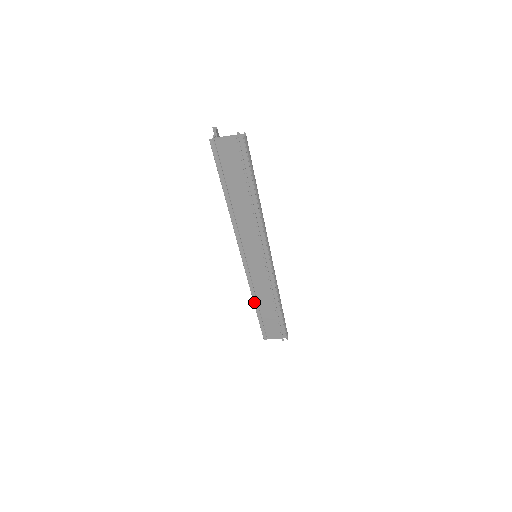
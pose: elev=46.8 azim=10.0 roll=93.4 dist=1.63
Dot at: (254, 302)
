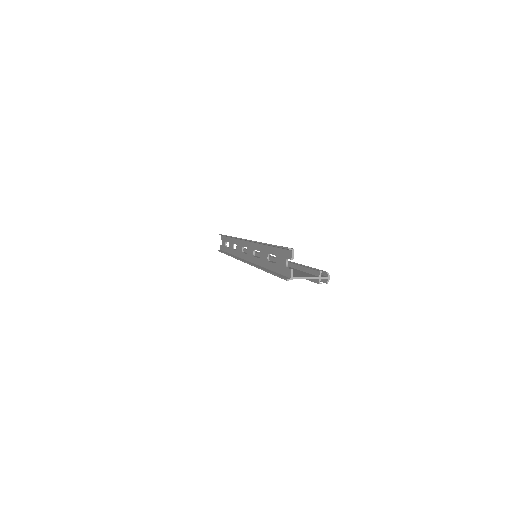
Dot at: (229, 255)
